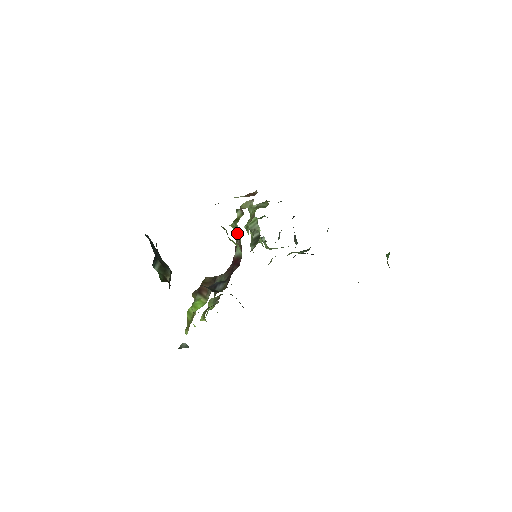
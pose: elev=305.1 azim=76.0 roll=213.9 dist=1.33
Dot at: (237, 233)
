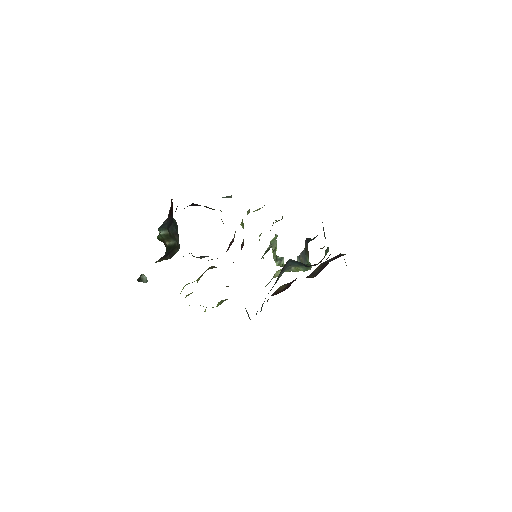
Dot at: occluded
